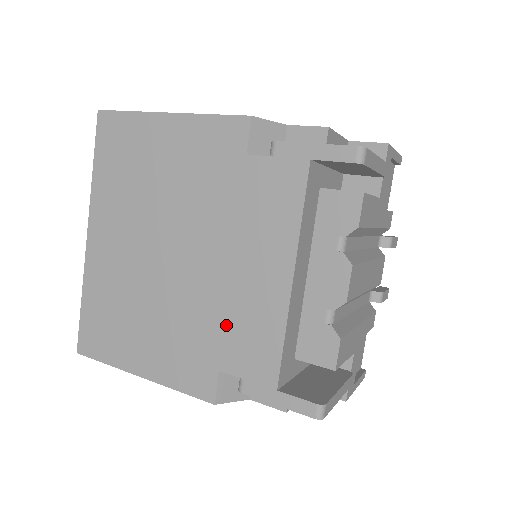
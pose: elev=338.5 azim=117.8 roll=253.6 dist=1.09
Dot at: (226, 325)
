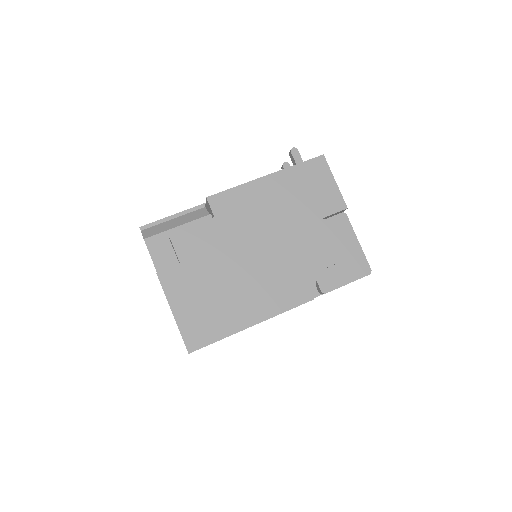
Dot at: occluded
